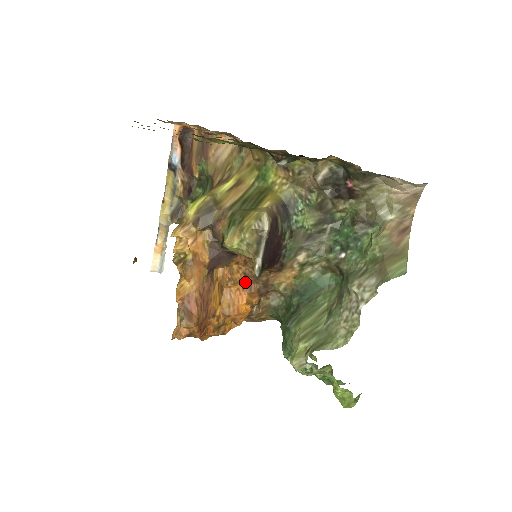
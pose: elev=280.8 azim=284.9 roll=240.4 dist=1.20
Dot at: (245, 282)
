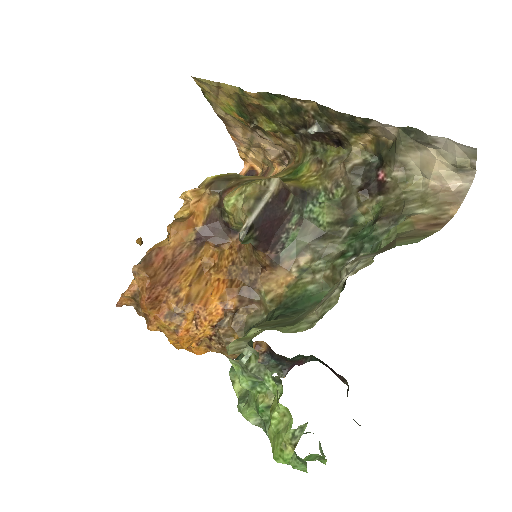
Dot at: (230, 273)
